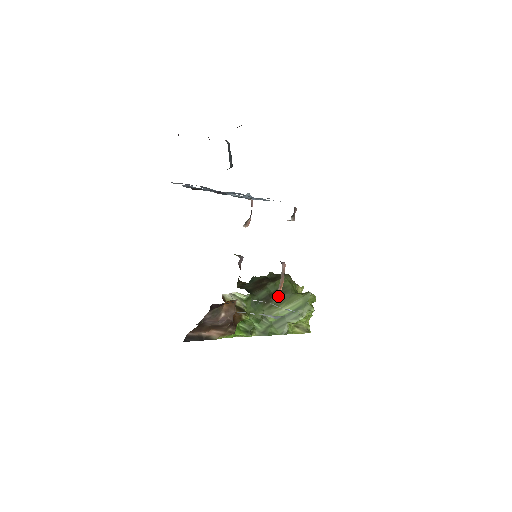
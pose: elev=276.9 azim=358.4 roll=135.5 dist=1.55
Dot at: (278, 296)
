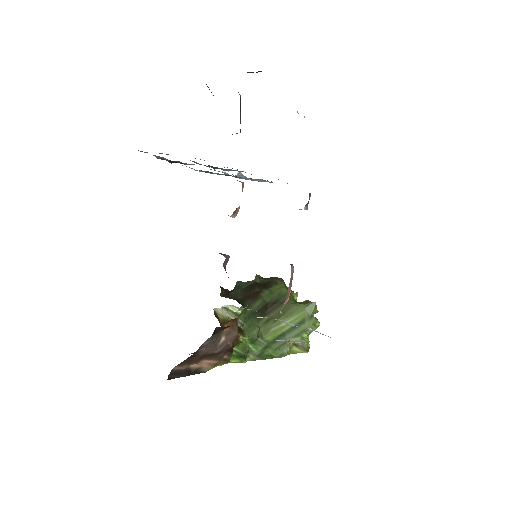
Dot at: (275, 307)
